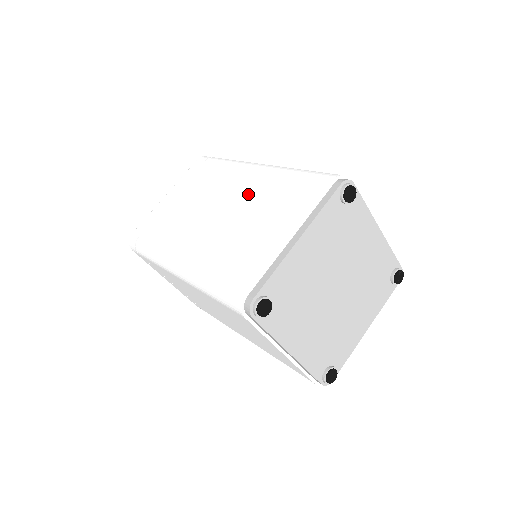
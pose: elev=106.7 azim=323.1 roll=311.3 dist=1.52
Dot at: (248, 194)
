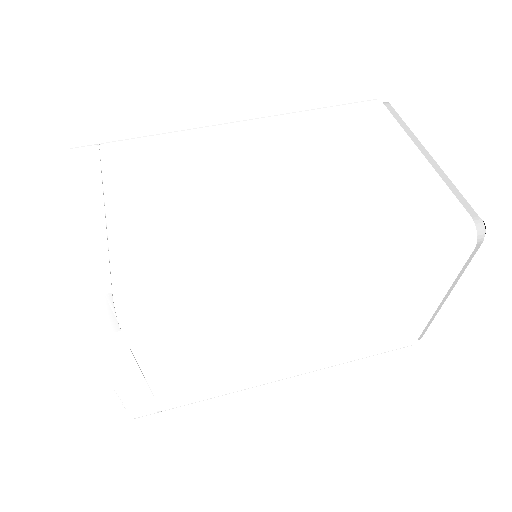
Dot at: (284, 147)
